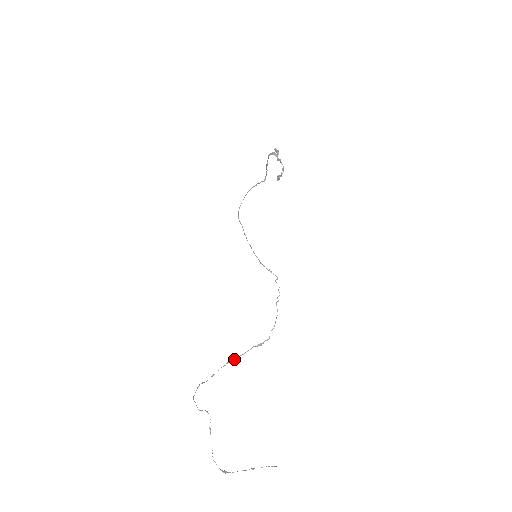
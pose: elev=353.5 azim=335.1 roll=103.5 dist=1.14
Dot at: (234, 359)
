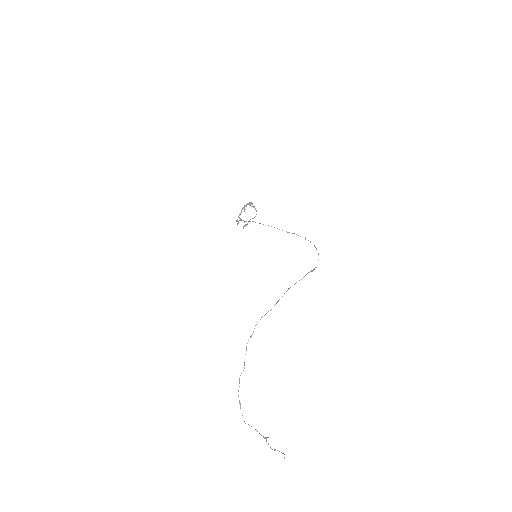
Dot at: occluded
